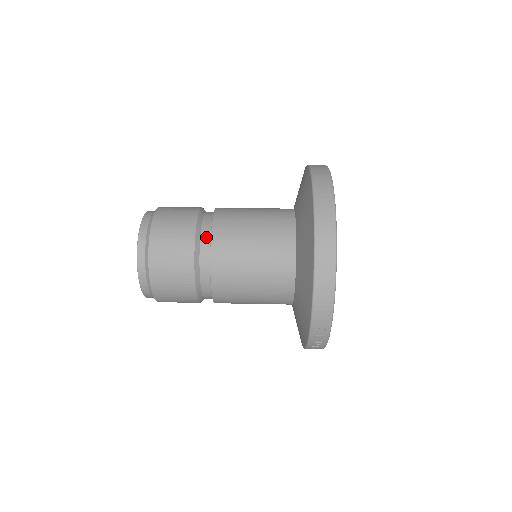
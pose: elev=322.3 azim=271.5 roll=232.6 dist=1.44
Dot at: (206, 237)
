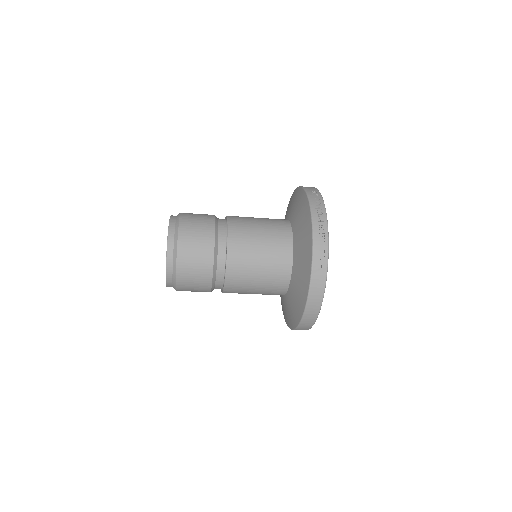
Dot at: occluded
